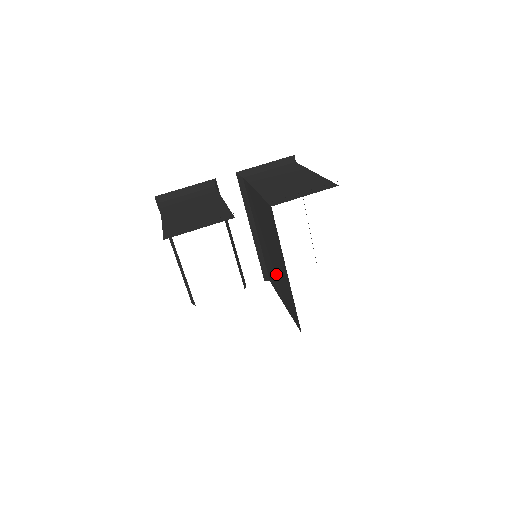
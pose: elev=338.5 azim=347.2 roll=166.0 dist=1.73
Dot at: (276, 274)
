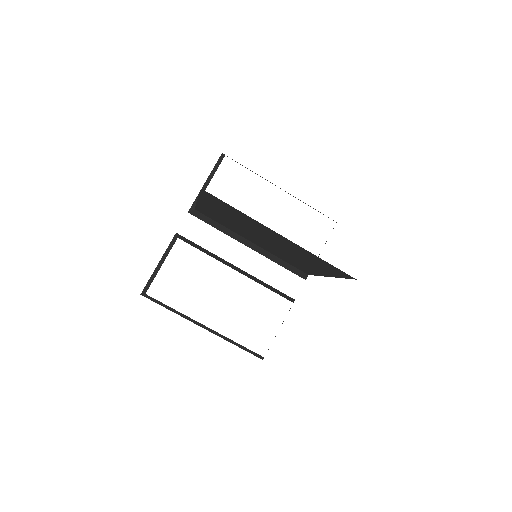
Dot at: (292, 256)
